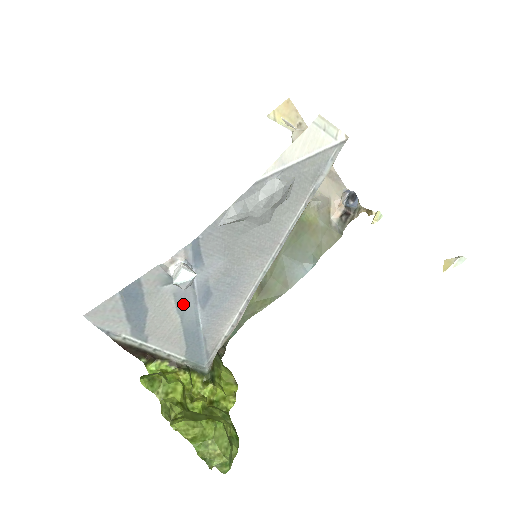
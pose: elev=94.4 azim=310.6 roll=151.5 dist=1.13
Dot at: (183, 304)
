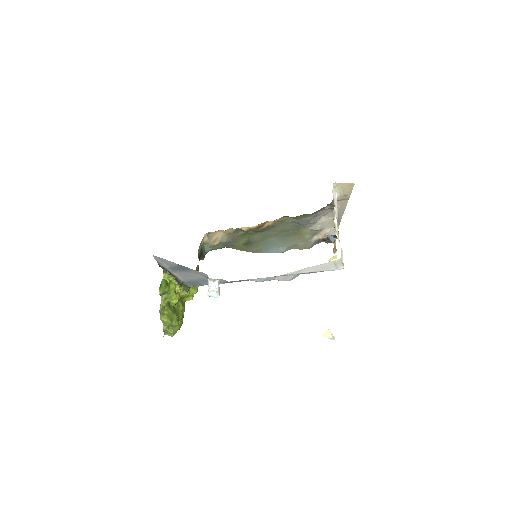
Dot at: (203, 280)
